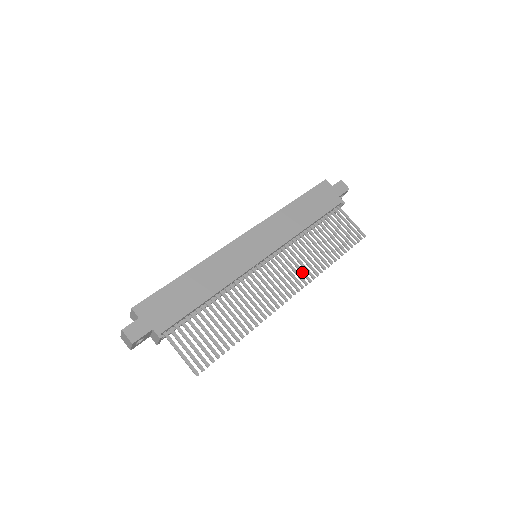
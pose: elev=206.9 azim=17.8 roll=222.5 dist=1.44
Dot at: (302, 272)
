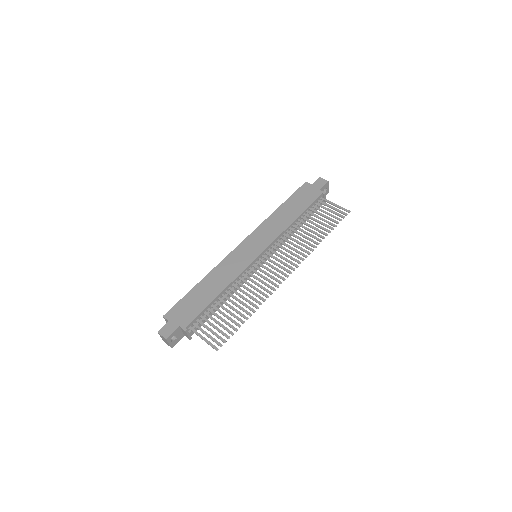
Dot at: (295, 255)
